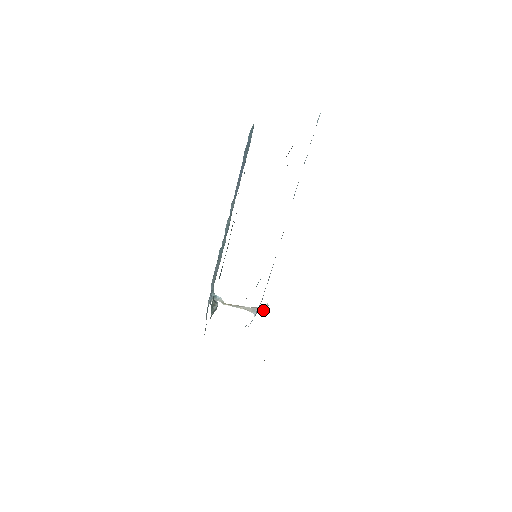
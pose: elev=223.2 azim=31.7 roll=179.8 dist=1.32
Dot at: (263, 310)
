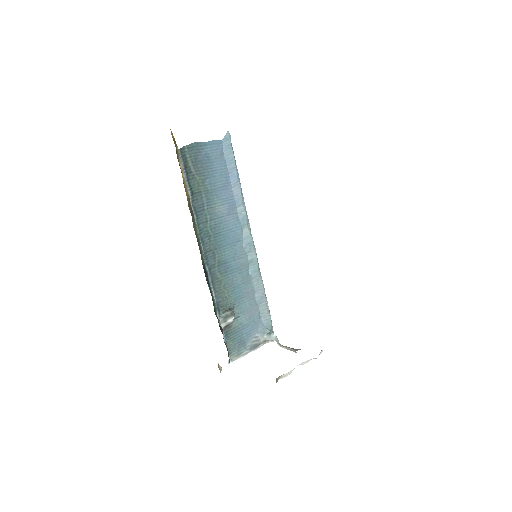
Dot at: occluded
